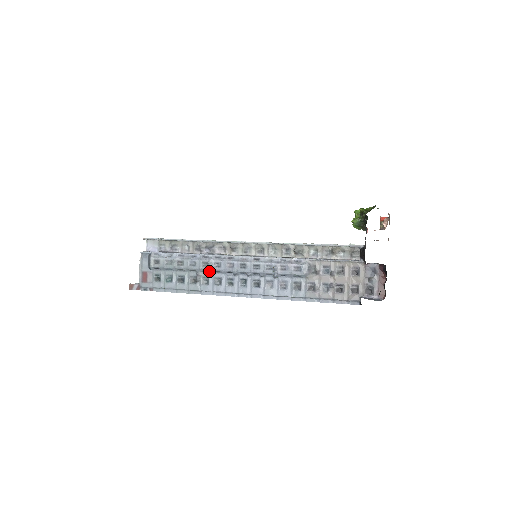
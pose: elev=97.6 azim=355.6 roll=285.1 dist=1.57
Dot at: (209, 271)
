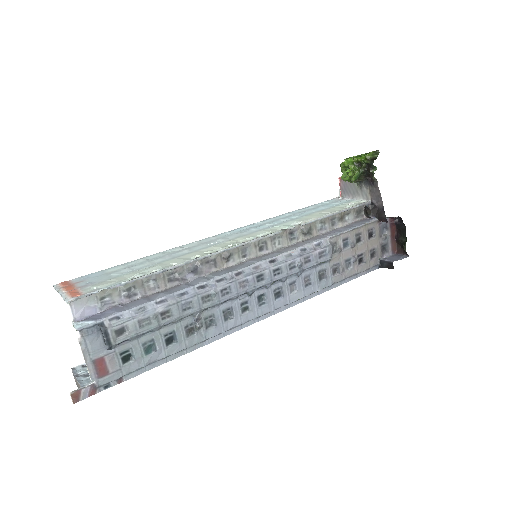
Dot at: (214, 306)
